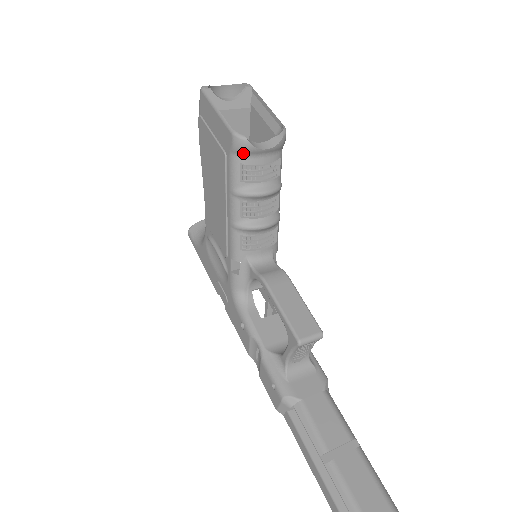
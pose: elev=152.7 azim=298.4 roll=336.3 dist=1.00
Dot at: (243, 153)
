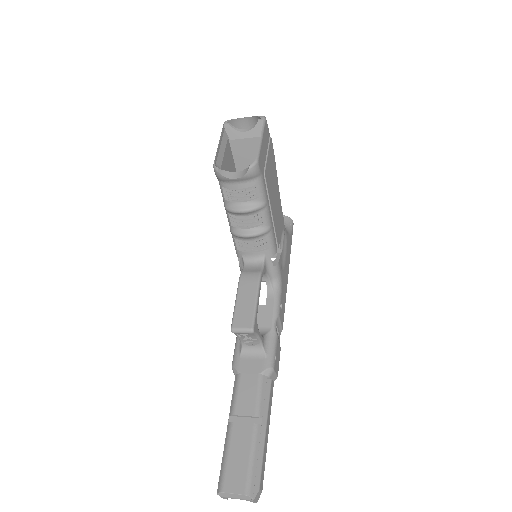
Dot at: (221, 180)
